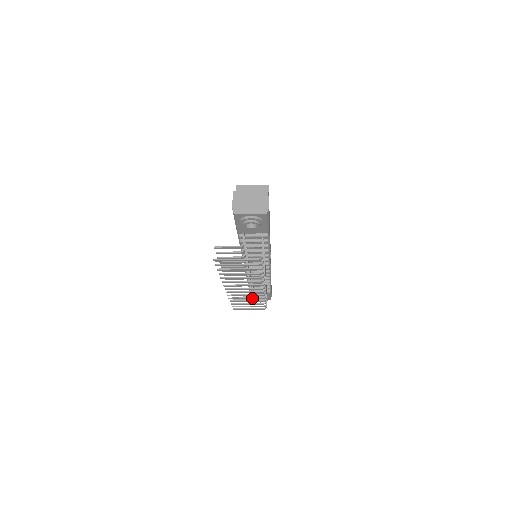
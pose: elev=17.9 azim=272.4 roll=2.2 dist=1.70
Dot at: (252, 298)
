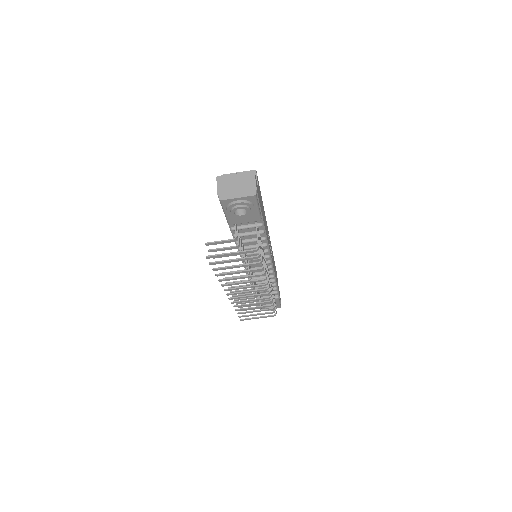
Dot at: (258, 303)
